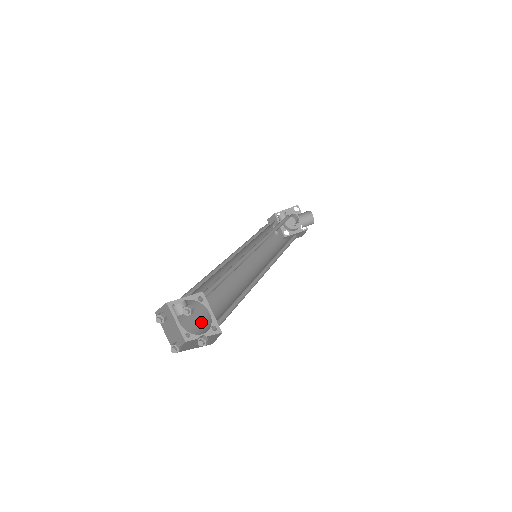
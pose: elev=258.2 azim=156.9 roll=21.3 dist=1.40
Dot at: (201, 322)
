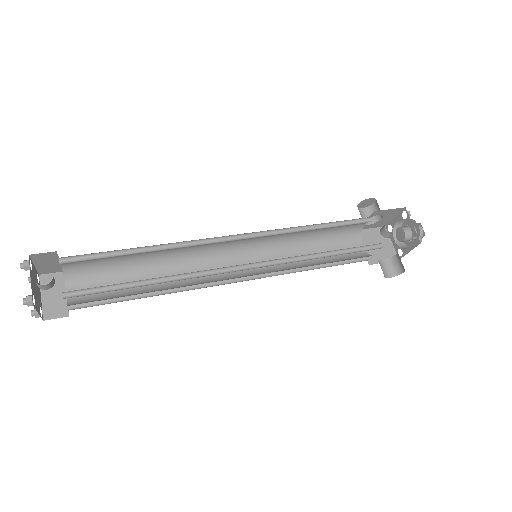
Dot at: (91, 275)
